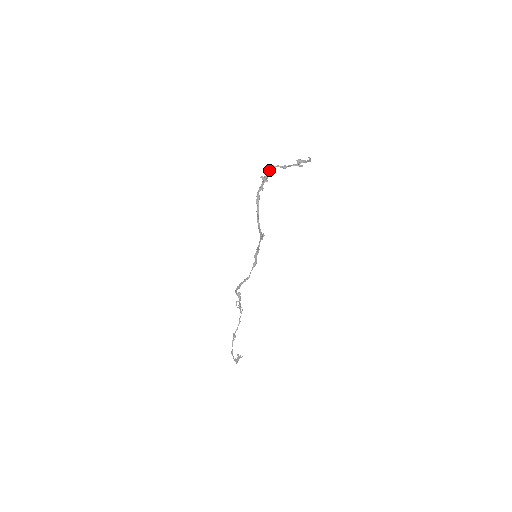
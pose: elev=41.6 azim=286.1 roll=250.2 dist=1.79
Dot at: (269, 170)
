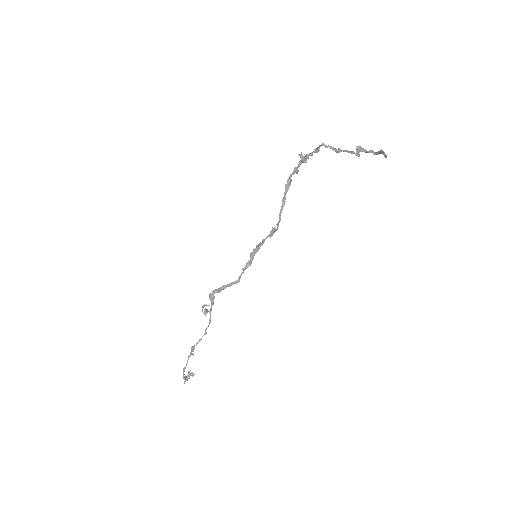
Dot at: (316, 148)
